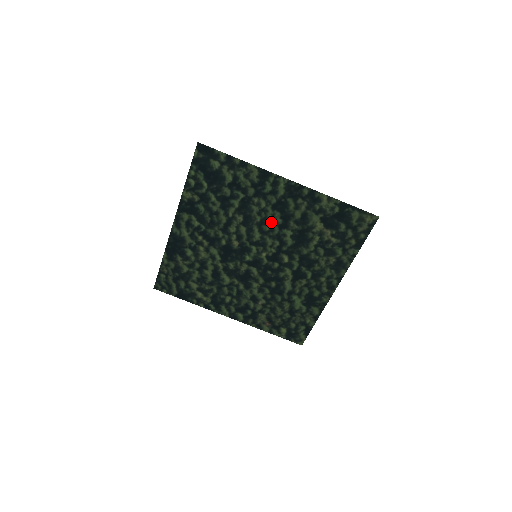
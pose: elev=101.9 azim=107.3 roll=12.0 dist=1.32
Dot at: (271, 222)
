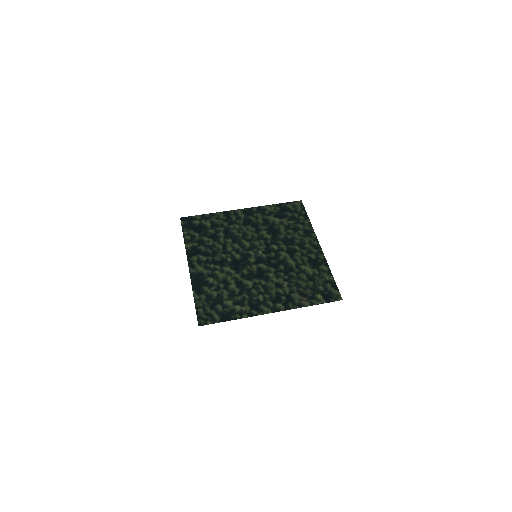
Dot at: (249, 233)
